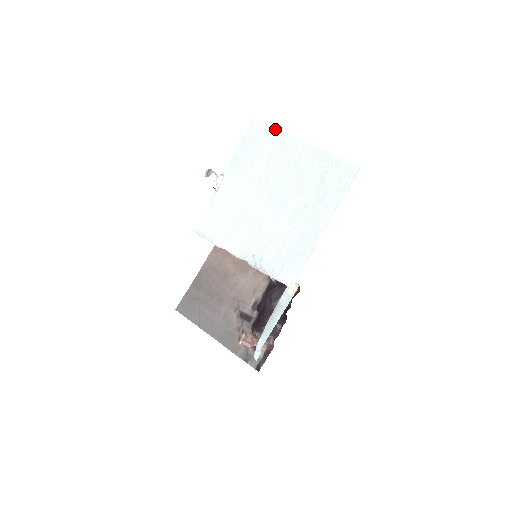
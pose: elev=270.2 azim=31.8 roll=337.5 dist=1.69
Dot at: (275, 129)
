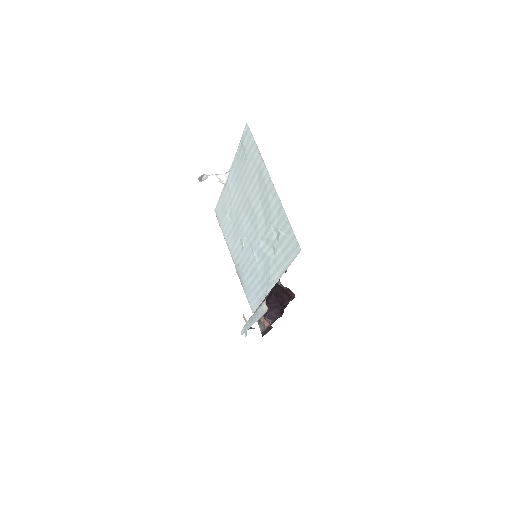
Dot at: (258, 150)
